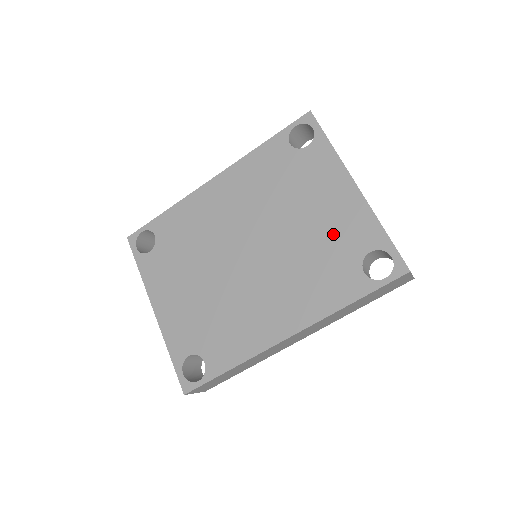
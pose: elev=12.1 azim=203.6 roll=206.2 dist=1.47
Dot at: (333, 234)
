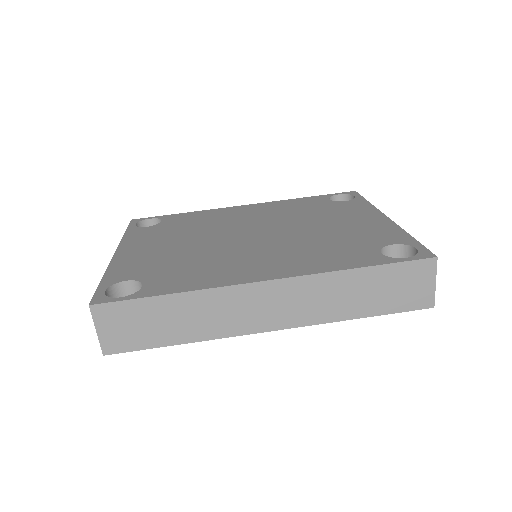
Dot at: (354, 234)
